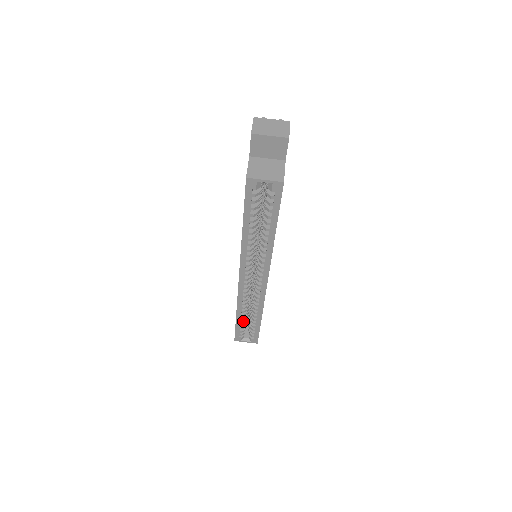
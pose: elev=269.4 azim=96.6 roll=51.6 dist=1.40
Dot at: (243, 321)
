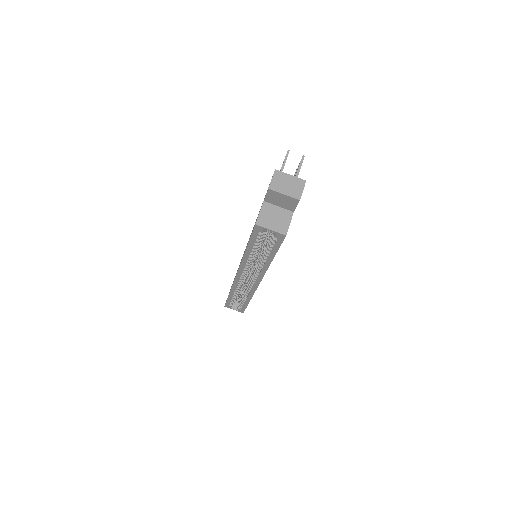
Dot at: (234, 298)
